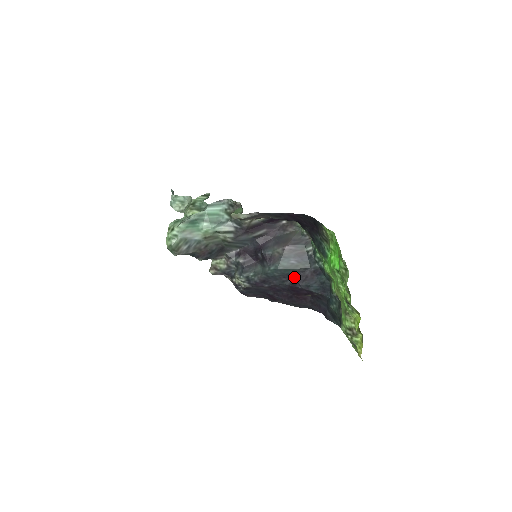
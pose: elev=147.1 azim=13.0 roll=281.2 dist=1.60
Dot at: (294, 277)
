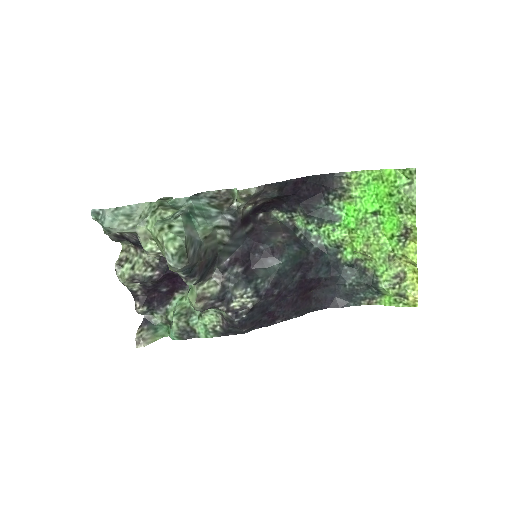
Dot at: (301, 267)
